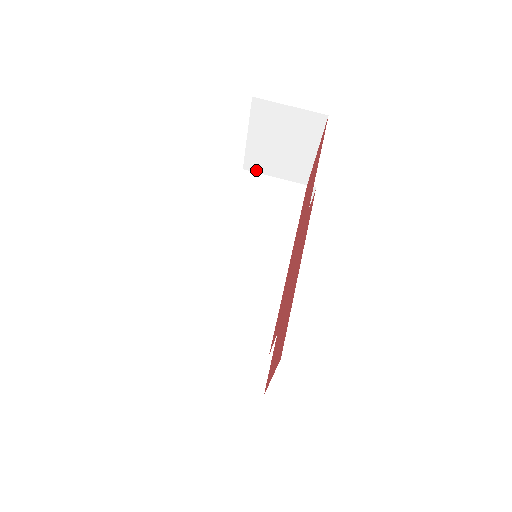
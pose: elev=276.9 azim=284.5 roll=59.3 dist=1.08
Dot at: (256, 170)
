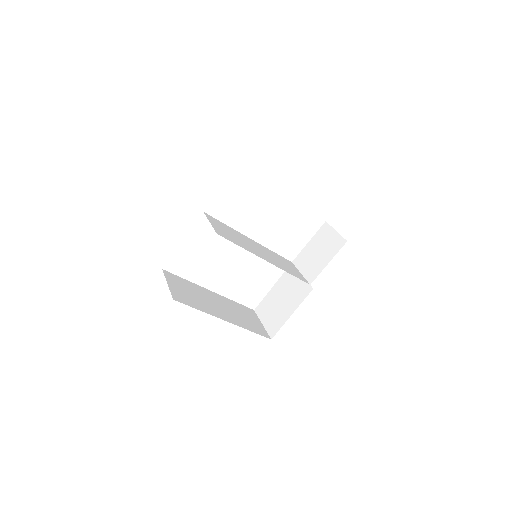
Dot at: (297, 265)
